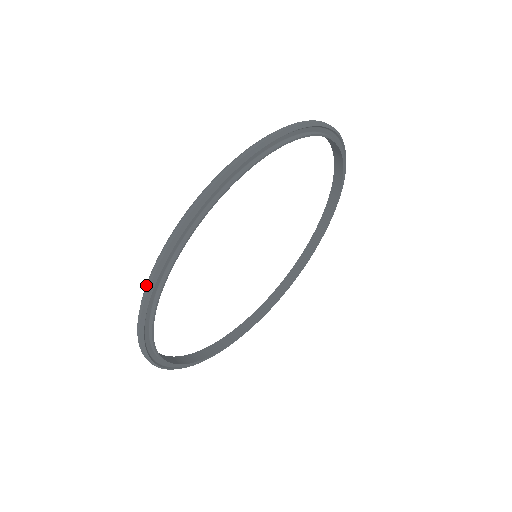
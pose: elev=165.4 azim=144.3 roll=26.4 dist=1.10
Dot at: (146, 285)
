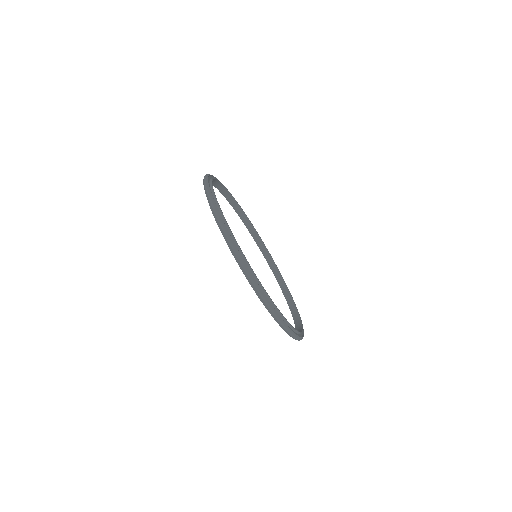
Dot at: (206, 193)
